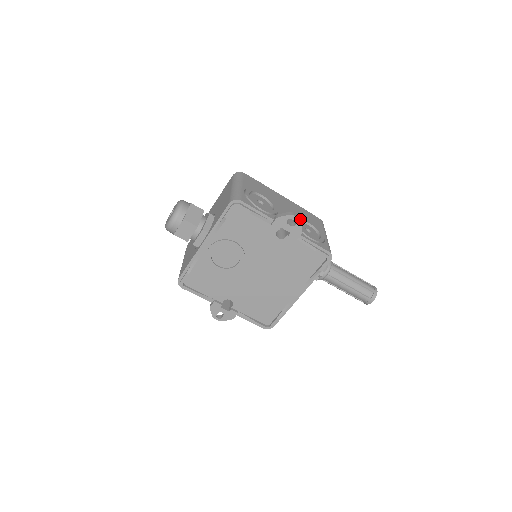
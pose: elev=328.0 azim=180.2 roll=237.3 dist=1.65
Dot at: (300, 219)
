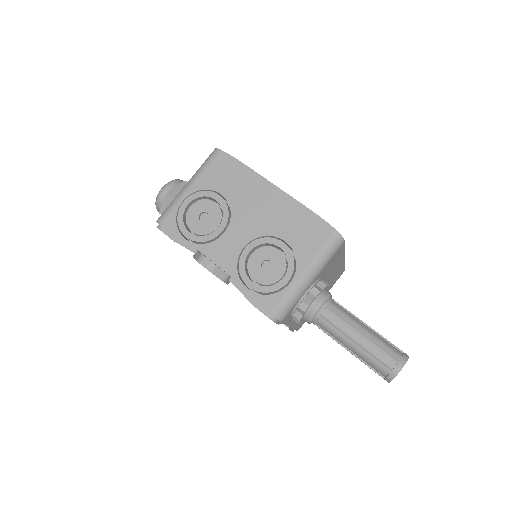
Dot at: (213, 268)
